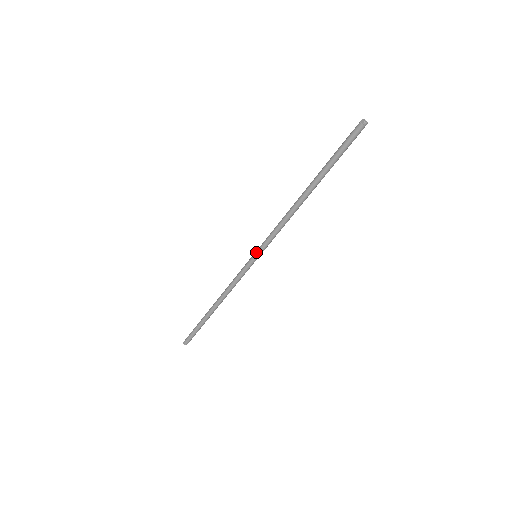
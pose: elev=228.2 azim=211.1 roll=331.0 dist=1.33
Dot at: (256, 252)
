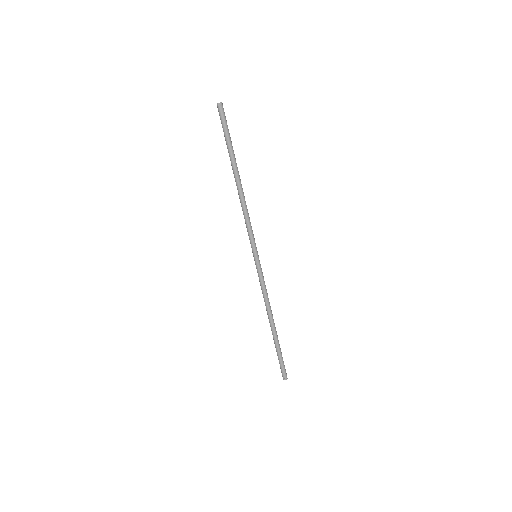
Dot at: (254, 253)
